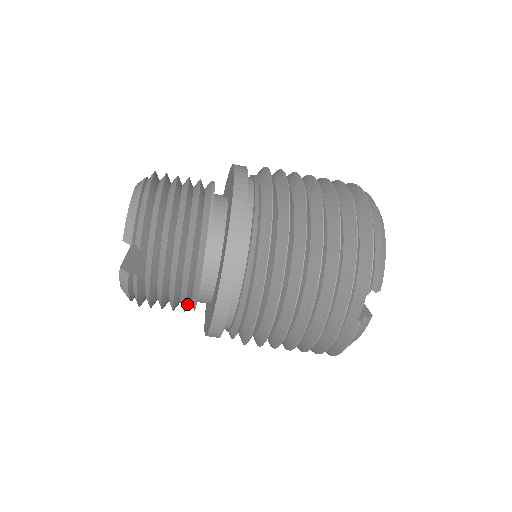
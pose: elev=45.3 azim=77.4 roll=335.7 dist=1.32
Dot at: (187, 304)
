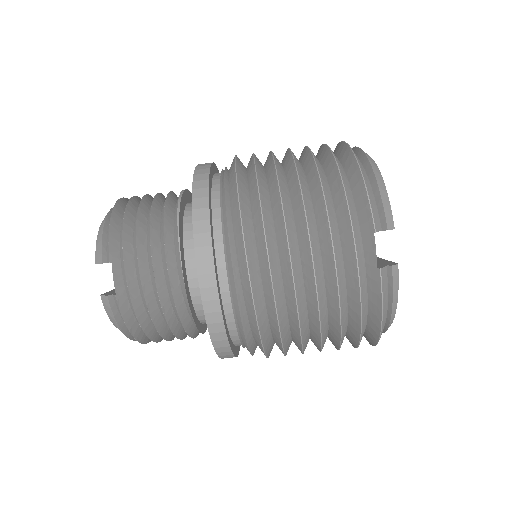
Dot at: (184, 320)
